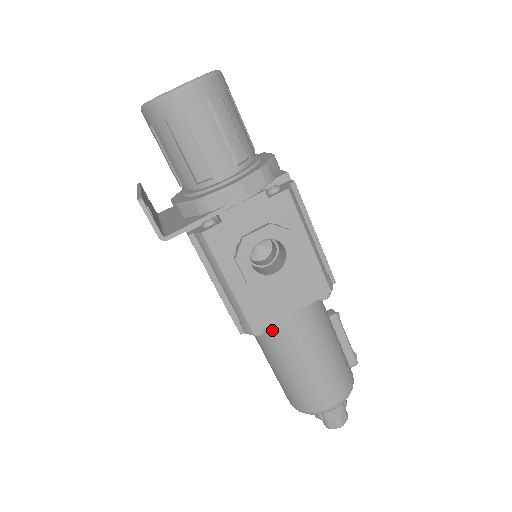
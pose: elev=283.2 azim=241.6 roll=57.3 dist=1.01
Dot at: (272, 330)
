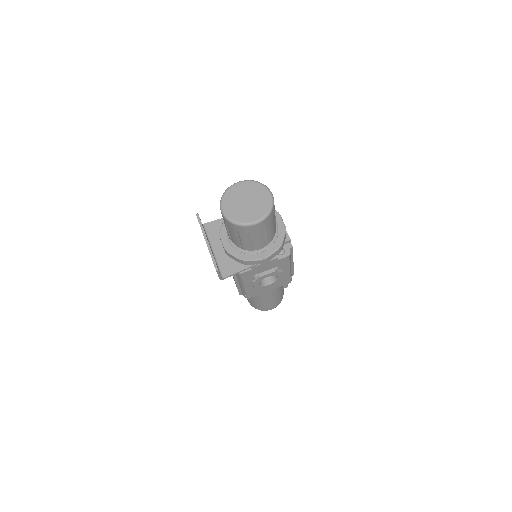
Dot at: occluded
